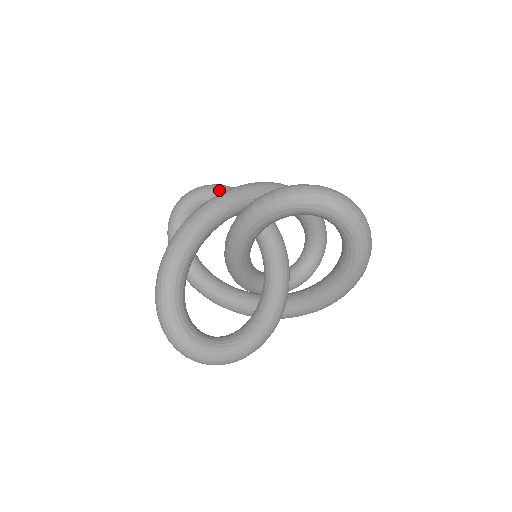
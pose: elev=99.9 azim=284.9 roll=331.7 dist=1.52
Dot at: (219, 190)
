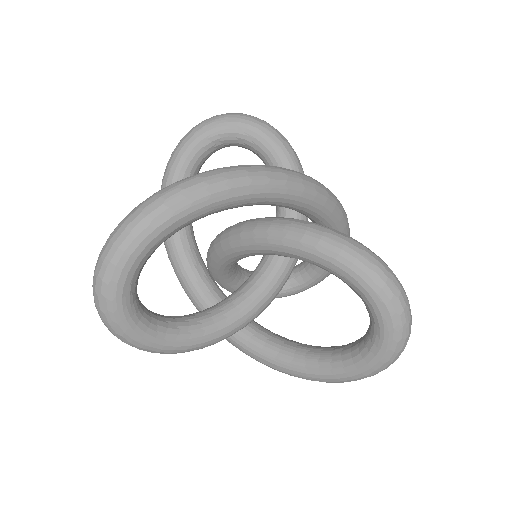
Dot at: (288, 154)
